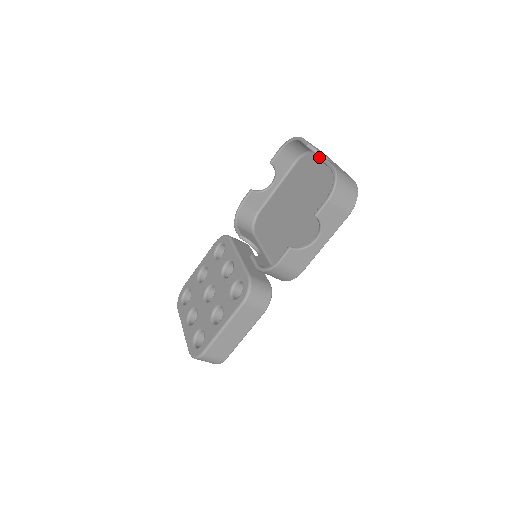
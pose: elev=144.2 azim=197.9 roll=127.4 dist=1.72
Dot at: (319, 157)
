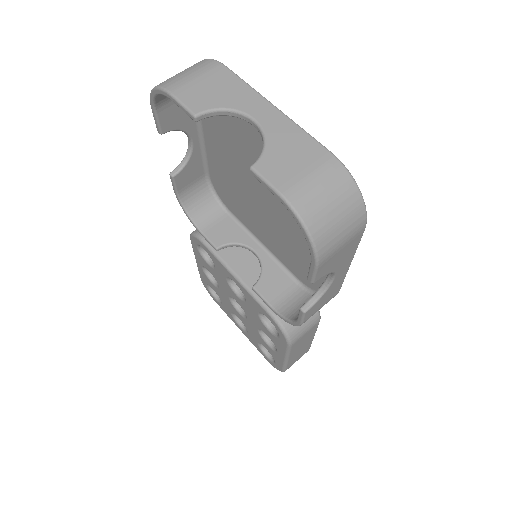
Dot at: occluded
